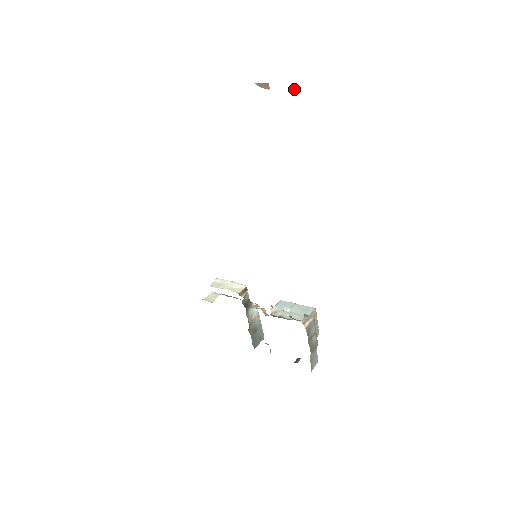
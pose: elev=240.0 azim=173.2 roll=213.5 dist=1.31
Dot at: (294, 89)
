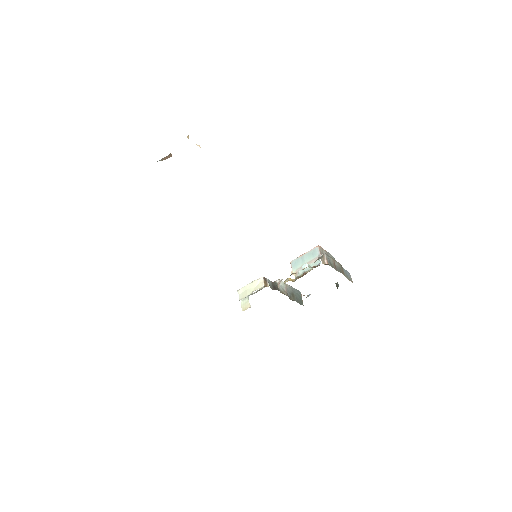
Dot at: occluded
